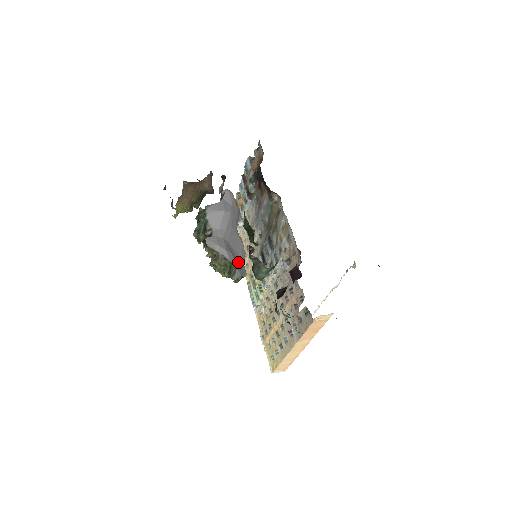
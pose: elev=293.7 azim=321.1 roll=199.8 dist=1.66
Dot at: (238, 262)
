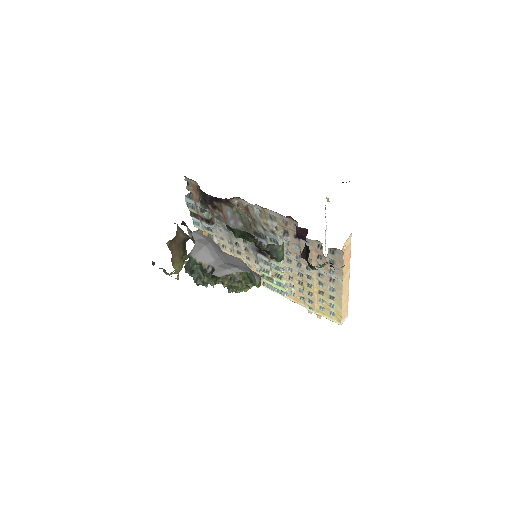
Dot at: occluded
